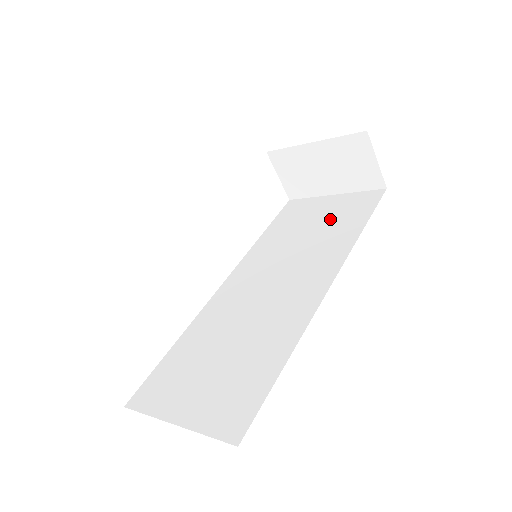
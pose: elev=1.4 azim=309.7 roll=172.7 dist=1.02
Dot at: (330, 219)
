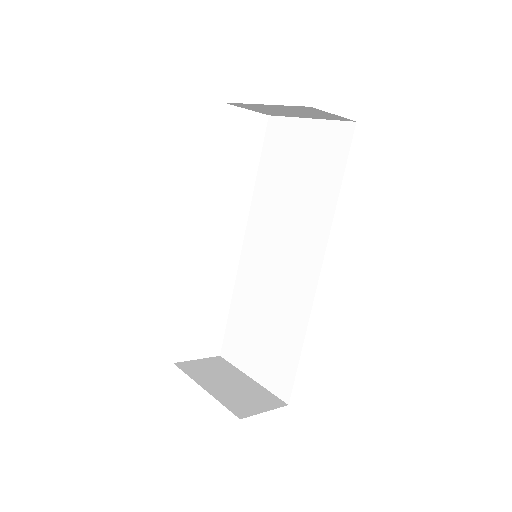
Dot at: (309, 168)
